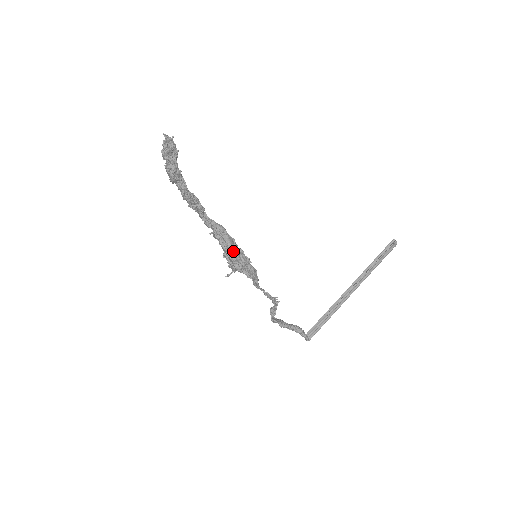
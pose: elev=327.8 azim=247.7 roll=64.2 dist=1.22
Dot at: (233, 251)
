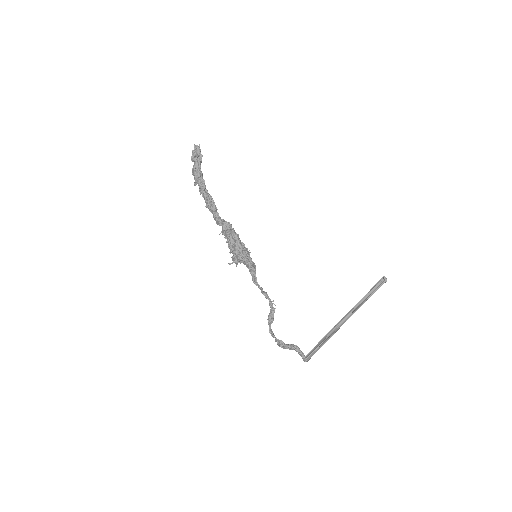
Dot at: (235, 237)
